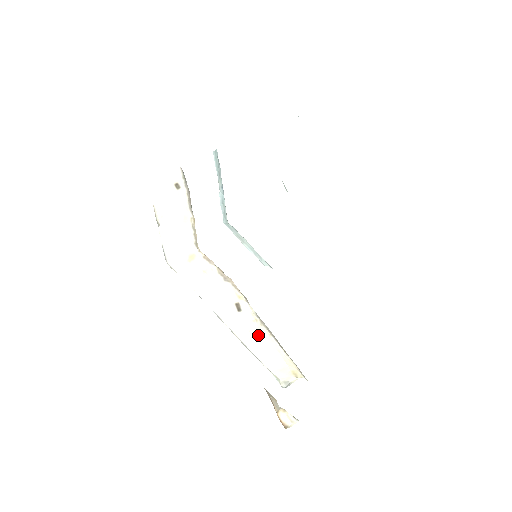
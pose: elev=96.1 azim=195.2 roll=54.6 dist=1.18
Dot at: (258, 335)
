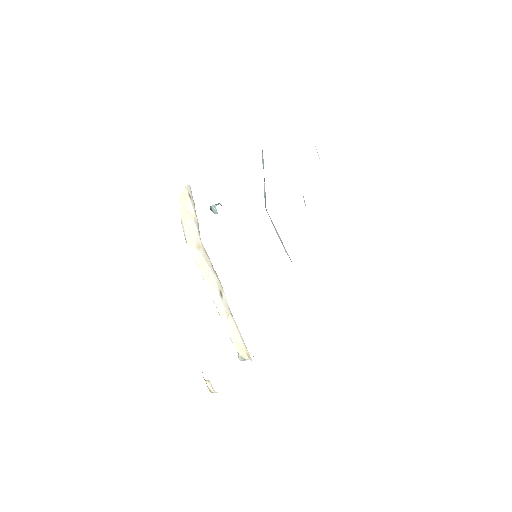
Dot at: (230, 318)
